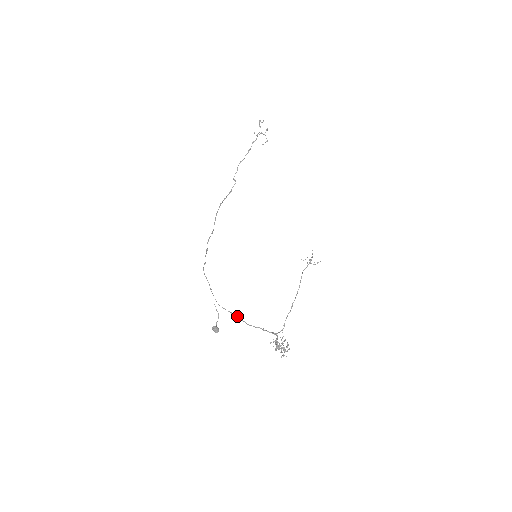
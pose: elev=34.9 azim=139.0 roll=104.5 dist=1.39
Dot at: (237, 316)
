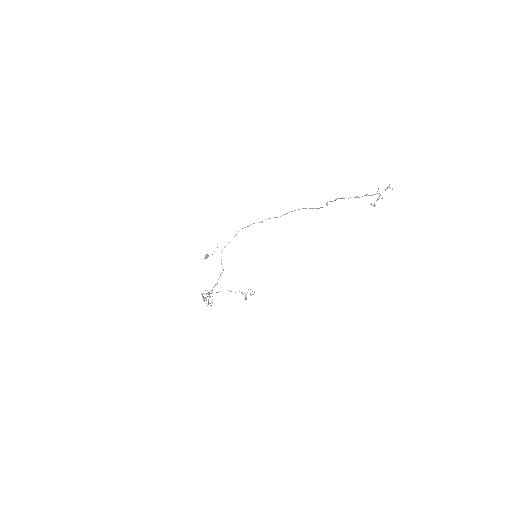
Dot at: occluded
